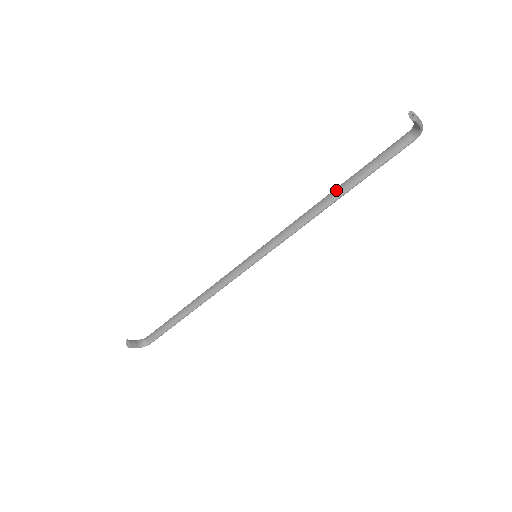
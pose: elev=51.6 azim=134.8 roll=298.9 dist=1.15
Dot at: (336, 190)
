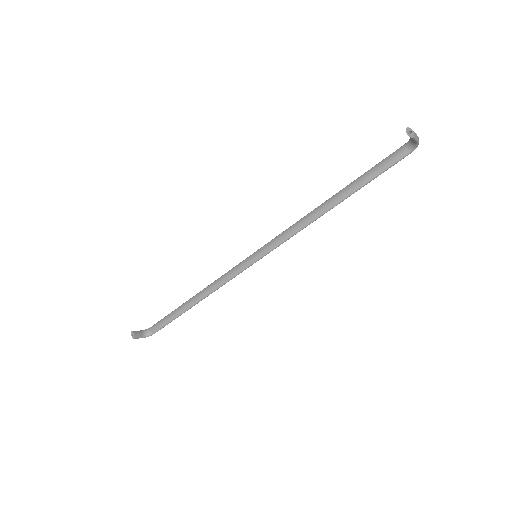
Dot at: (334, 197)
